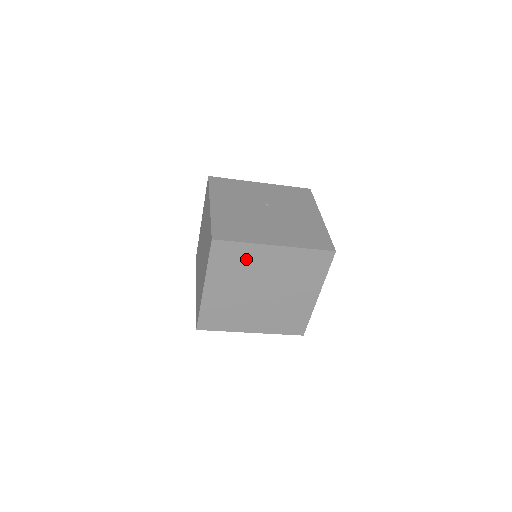
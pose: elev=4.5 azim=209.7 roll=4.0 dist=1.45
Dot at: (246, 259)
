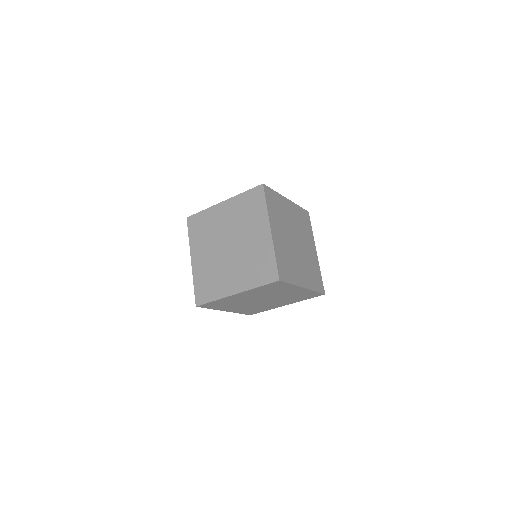
Dot at: (280, 207)
